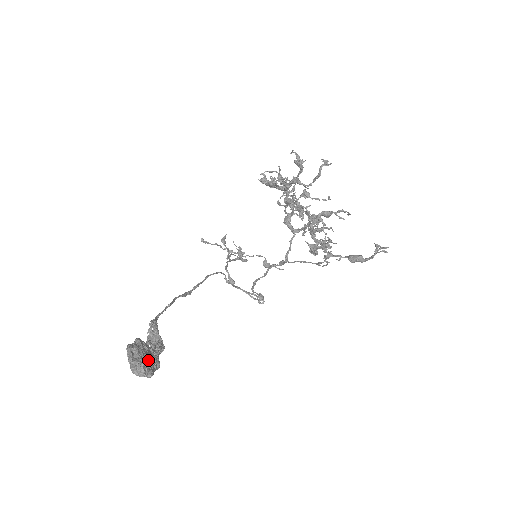
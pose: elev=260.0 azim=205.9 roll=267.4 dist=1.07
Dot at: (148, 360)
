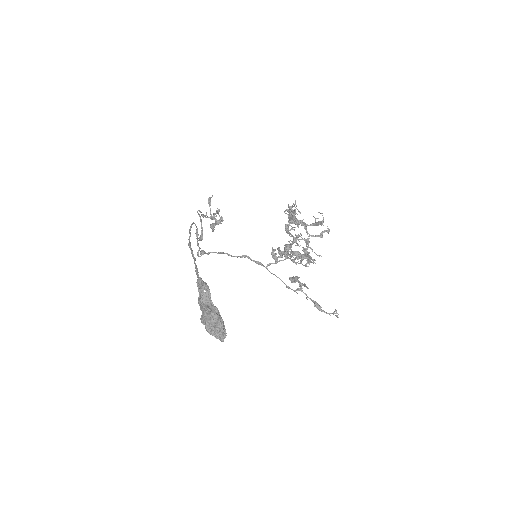
Dot at: occluded
